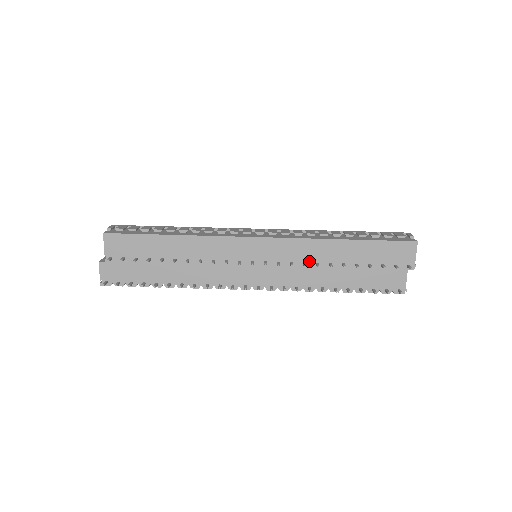
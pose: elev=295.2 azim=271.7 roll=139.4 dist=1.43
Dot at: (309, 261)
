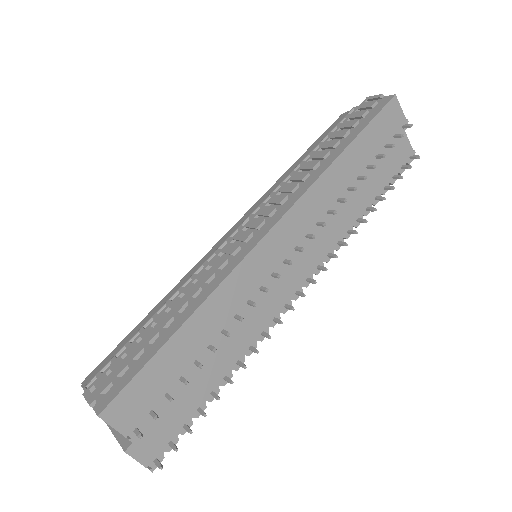
Dot at: (330, 205)
